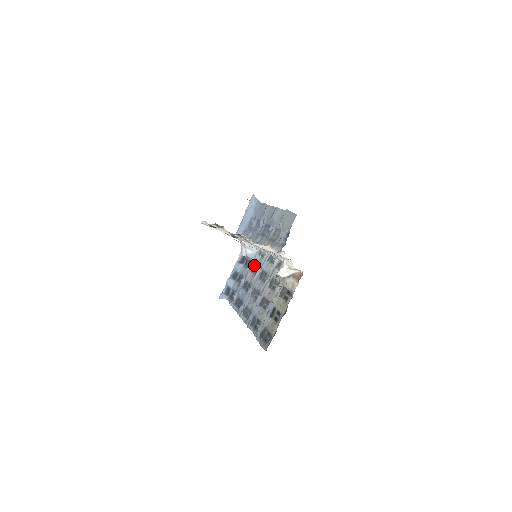
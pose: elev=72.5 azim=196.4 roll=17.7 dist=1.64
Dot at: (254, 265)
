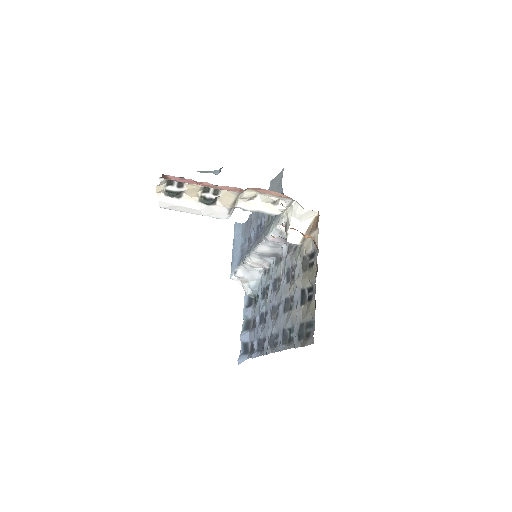
Dot at: (263, 289)
